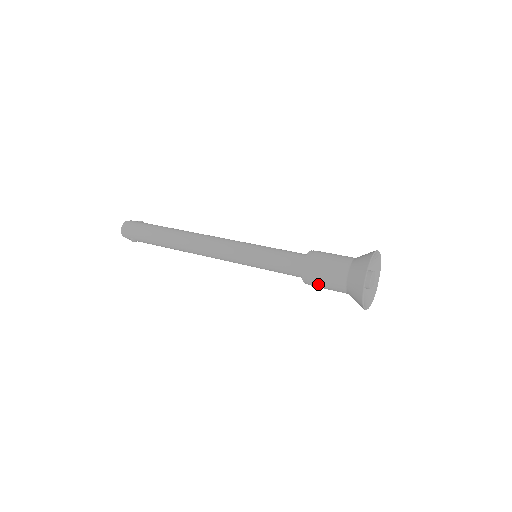
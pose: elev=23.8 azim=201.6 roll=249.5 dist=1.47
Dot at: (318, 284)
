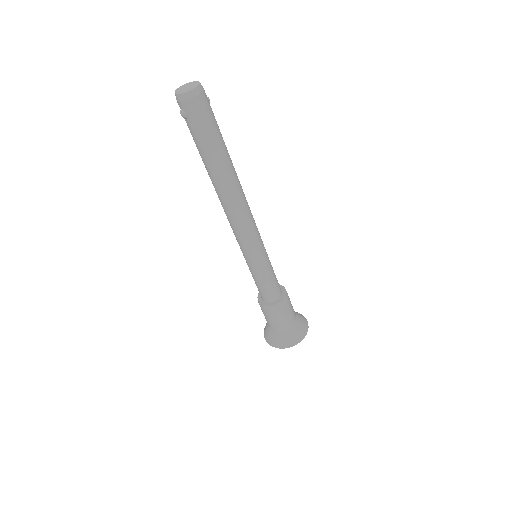
Dot at: (268, 315)
